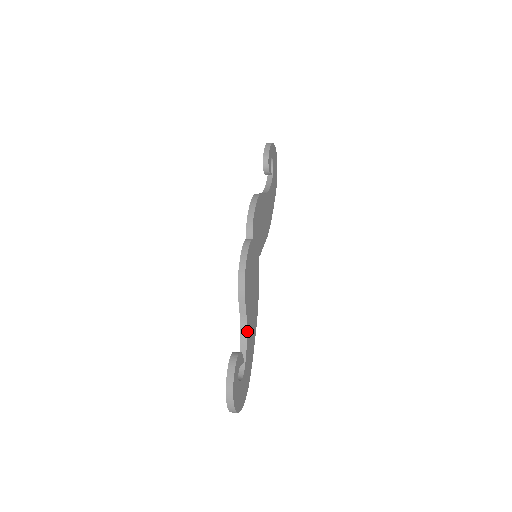
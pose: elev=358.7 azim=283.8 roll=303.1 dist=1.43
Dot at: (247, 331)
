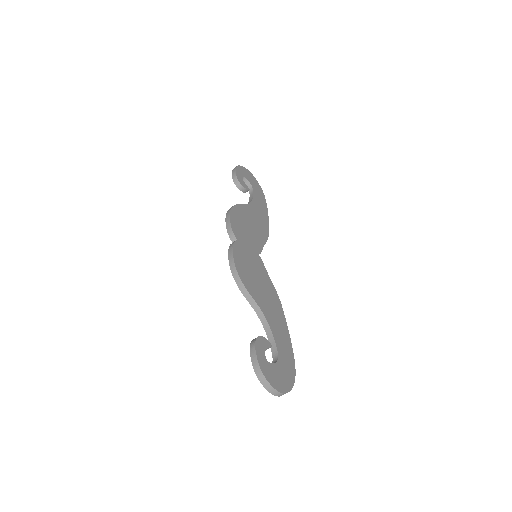
Dot at: (266, 318)
